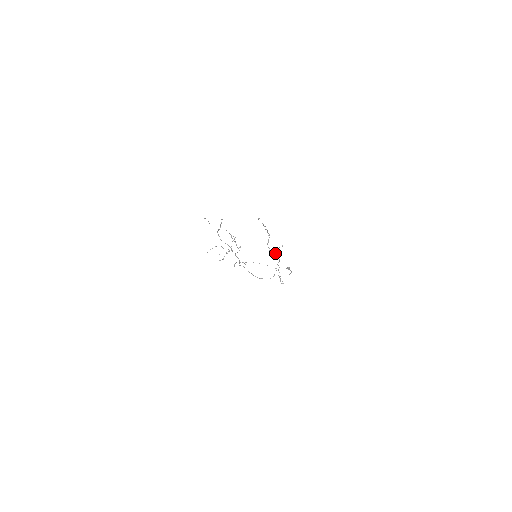
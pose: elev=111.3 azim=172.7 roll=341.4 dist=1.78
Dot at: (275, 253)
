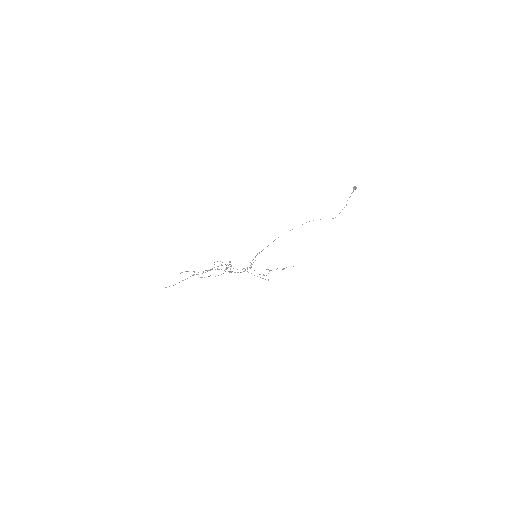
Dot at: occluded
